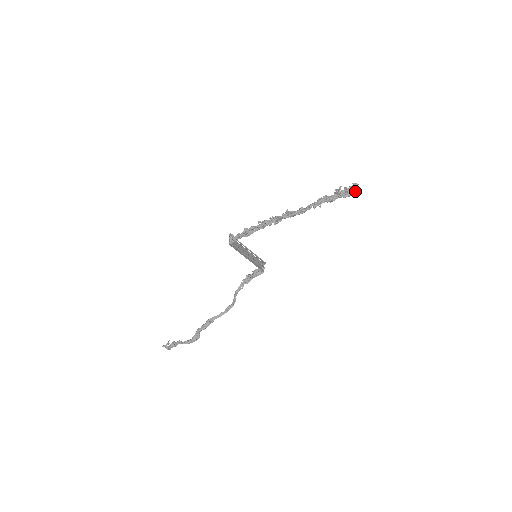
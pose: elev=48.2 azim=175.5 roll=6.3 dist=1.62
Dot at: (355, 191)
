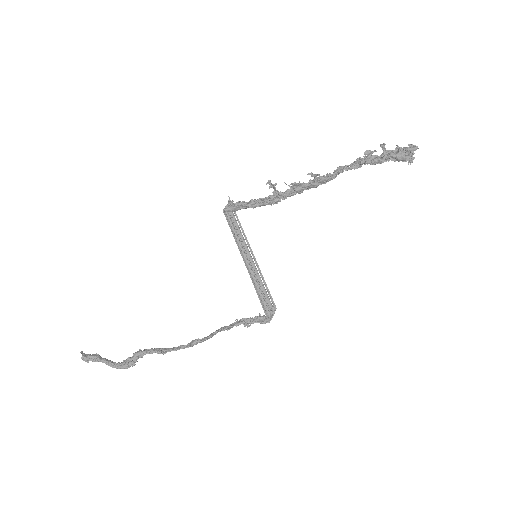
Dot at: (411, 153)
